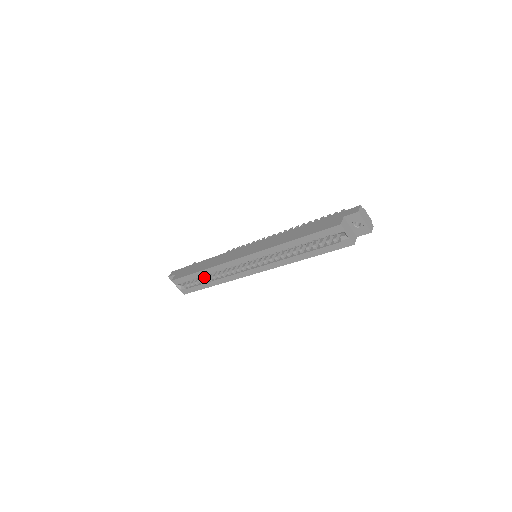
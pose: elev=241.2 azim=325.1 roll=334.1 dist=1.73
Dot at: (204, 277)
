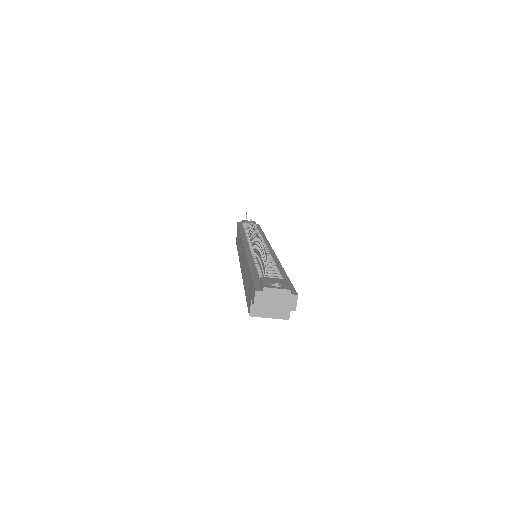
Dot at: occluded
